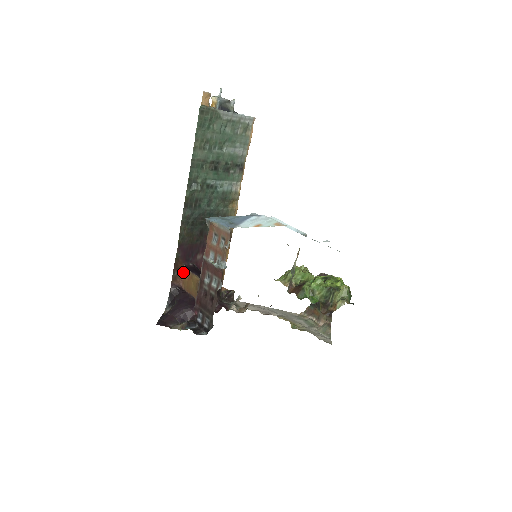
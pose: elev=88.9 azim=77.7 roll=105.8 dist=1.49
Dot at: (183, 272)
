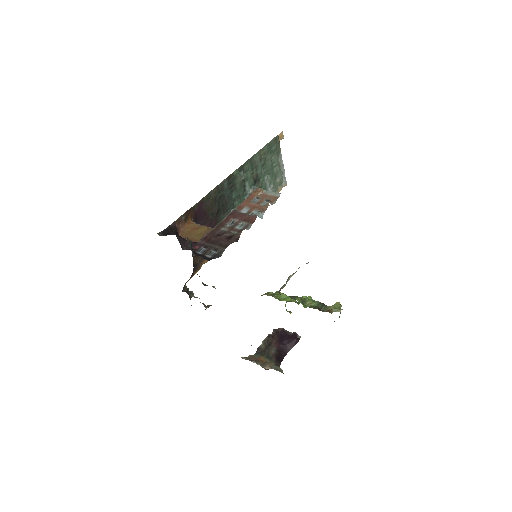
Dot at: (189, 223)
